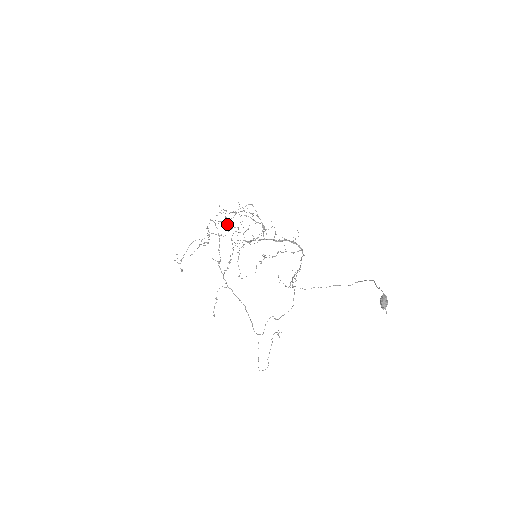
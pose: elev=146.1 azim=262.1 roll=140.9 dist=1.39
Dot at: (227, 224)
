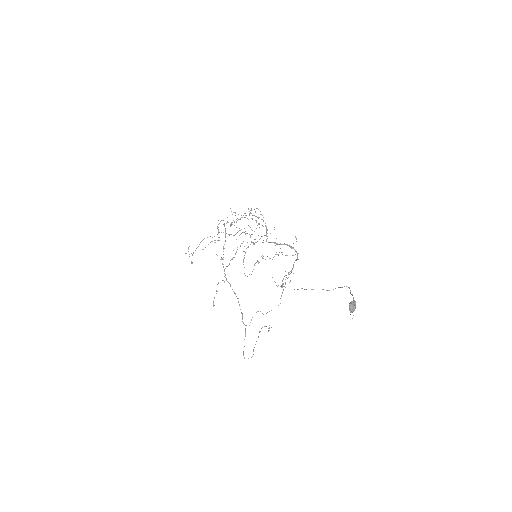
Dot at: occluded
